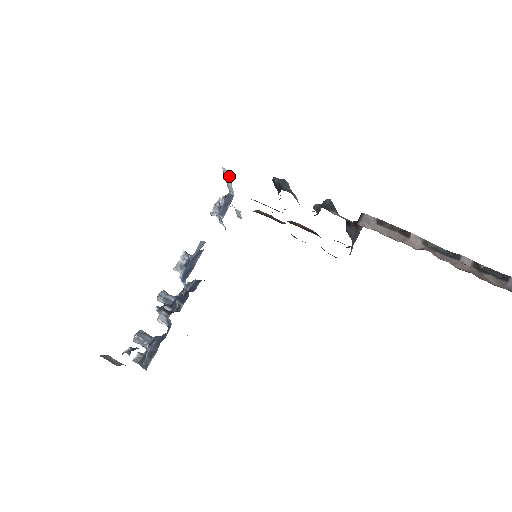
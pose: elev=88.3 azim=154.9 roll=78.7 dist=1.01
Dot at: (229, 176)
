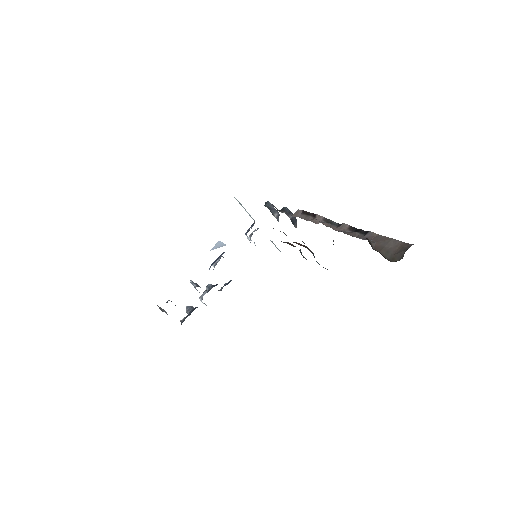
Dot at: (240, 203)
